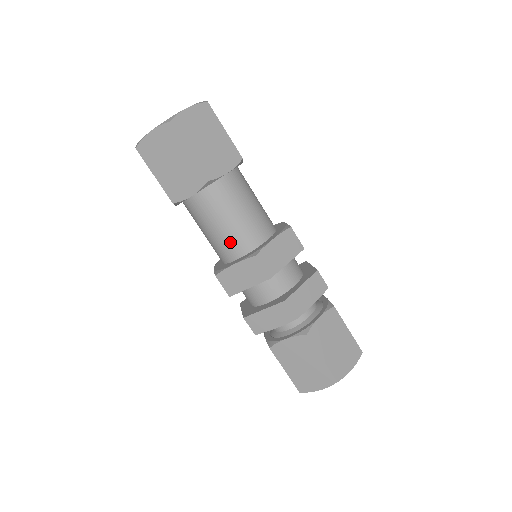
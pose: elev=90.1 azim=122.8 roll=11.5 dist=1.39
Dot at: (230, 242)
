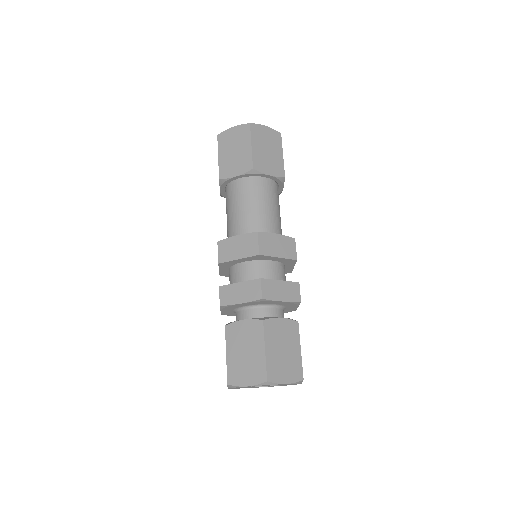
Dot at: (243, 222)
